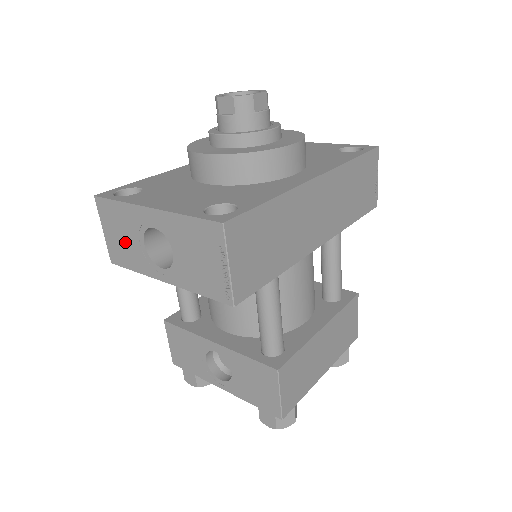
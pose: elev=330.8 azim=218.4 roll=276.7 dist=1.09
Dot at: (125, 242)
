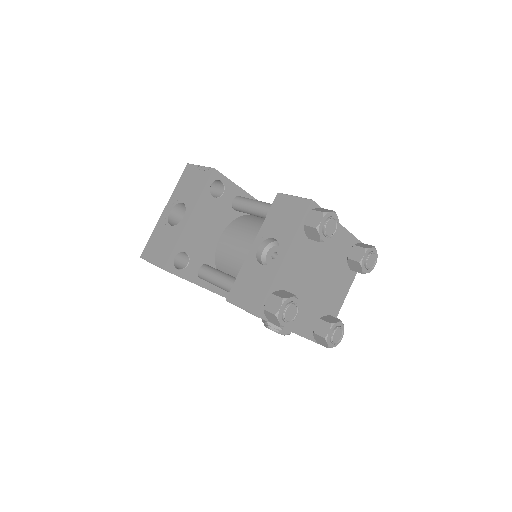
Dot at: (163, 243)
